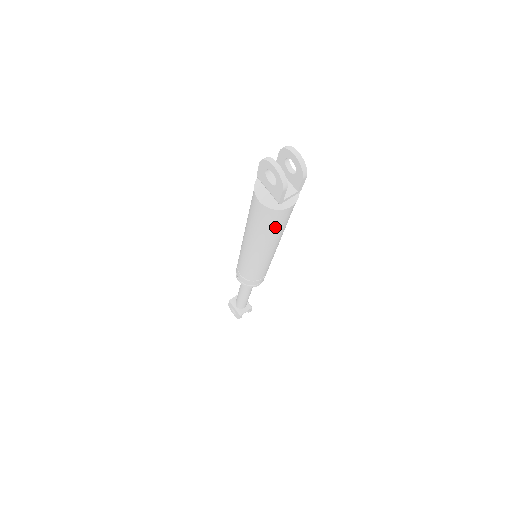
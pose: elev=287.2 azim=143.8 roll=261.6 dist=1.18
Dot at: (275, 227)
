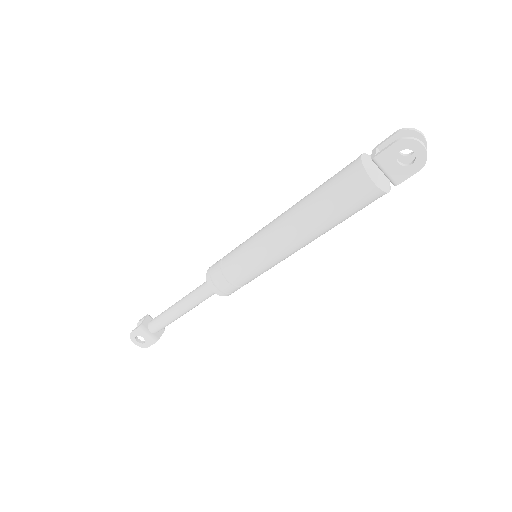
Dot at: (354, 213)
